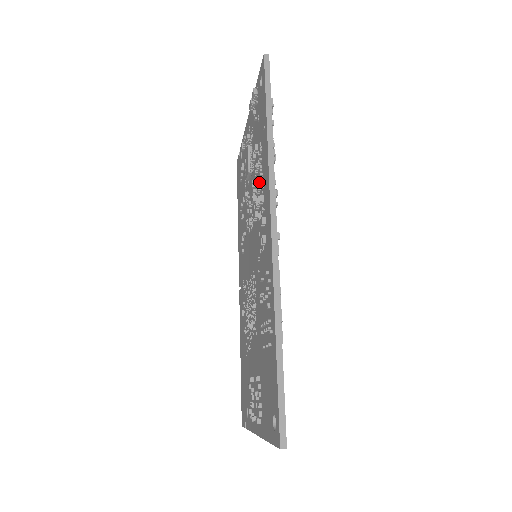
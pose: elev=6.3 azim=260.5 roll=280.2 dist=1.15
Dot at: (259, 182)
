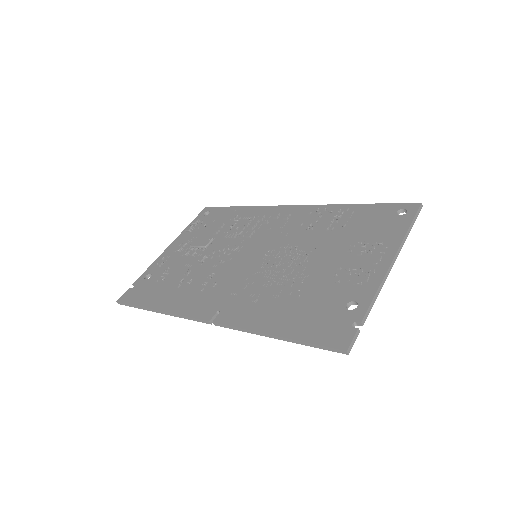
Dot at: (242, 225)
